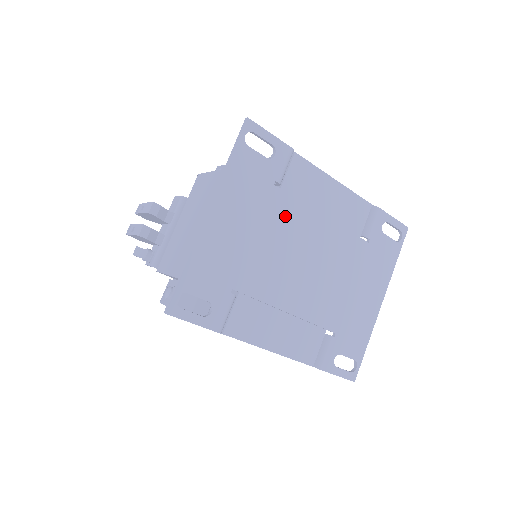
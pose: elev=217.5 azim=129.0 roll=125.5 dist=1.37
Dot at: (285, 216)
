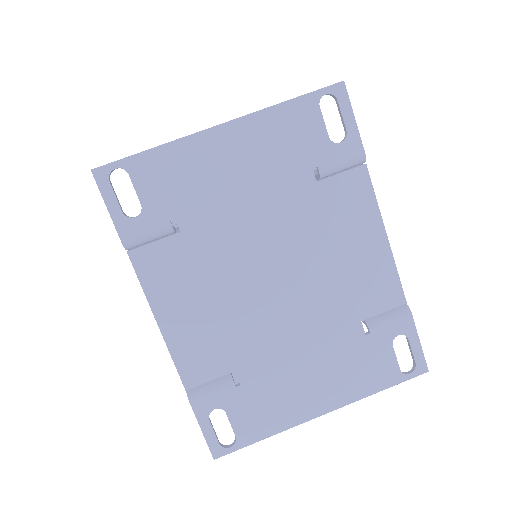
Dot at: (296, 210)
